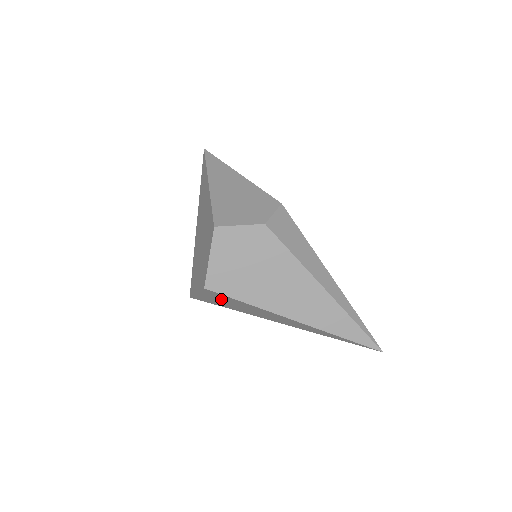
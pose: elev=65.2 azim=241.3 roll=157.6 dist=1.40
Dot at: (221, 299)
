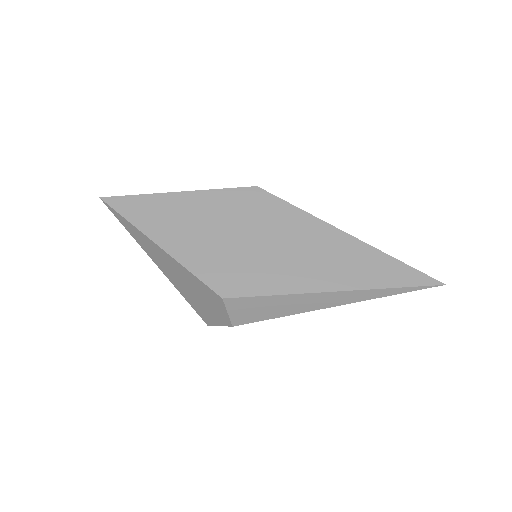
Dot at: occluded
